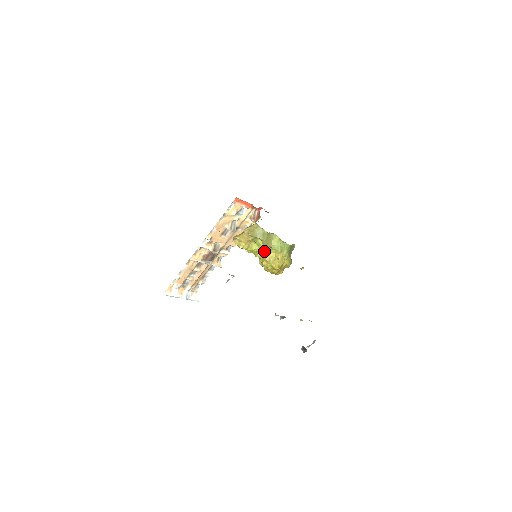
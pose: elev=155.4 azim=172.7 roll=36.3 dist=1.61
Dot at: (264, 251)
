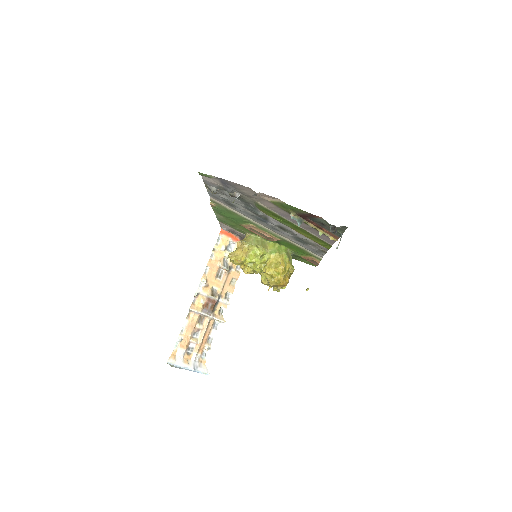
Dot at: (263, 260)
